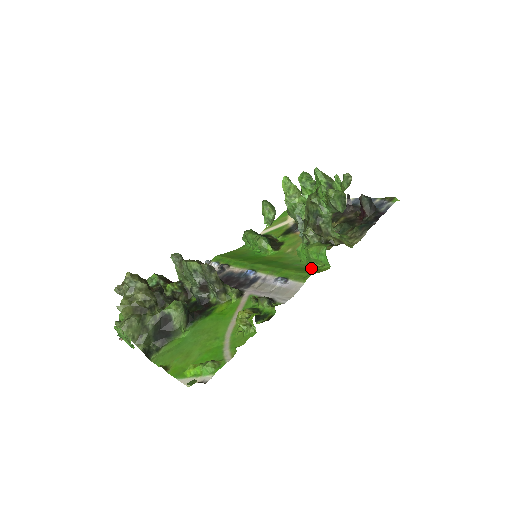
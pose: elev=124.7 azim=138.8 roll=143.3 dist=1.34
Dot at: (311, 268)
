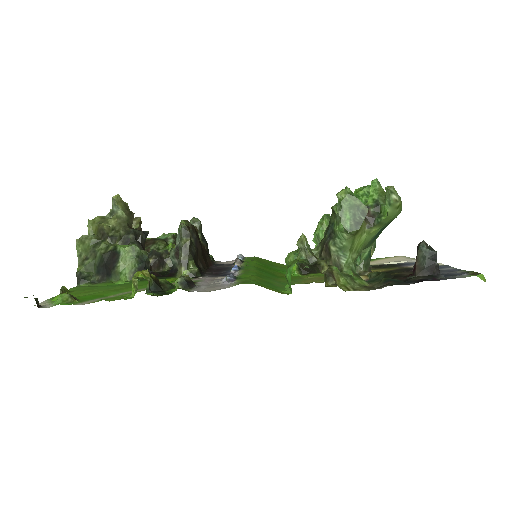
Dot at: (277, 287)
